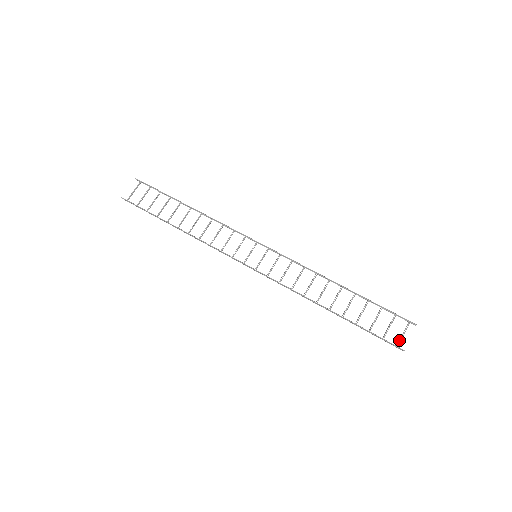
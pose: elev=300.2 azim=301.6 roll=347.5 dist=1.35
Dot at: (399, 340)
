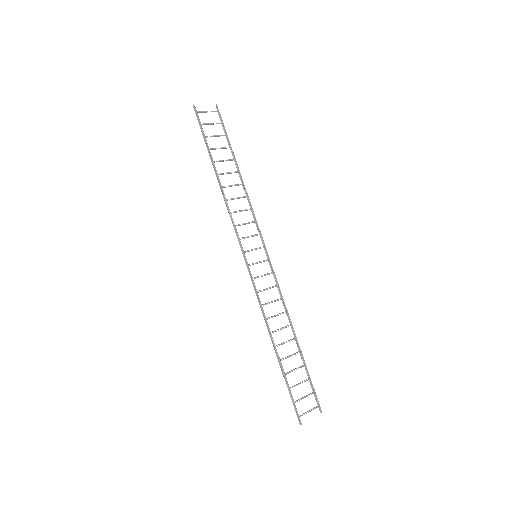
Dot at: (303, 413)
